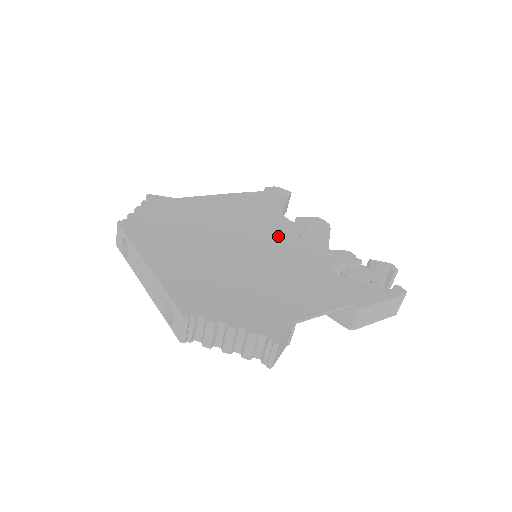
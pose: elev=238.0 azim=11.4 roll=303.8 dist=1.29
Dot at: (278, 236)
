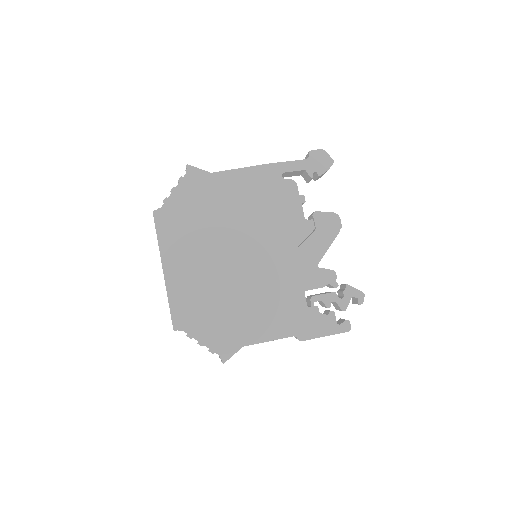
Dot at: (280, 243)
